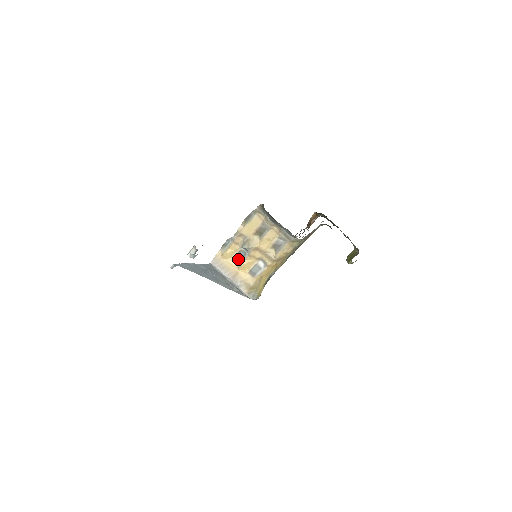
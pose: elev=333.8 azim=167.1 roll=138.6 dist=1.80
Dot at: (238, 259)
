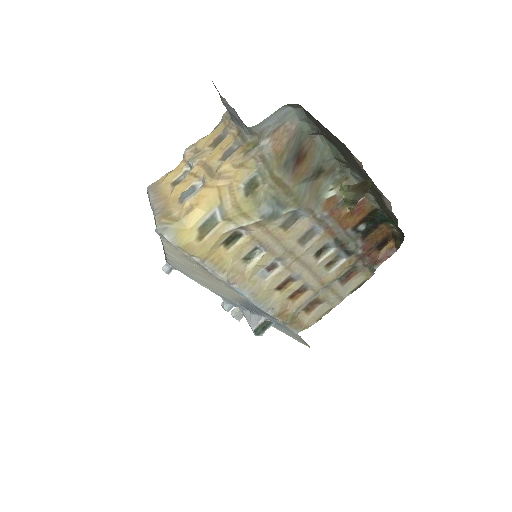
Dot at: occluded
